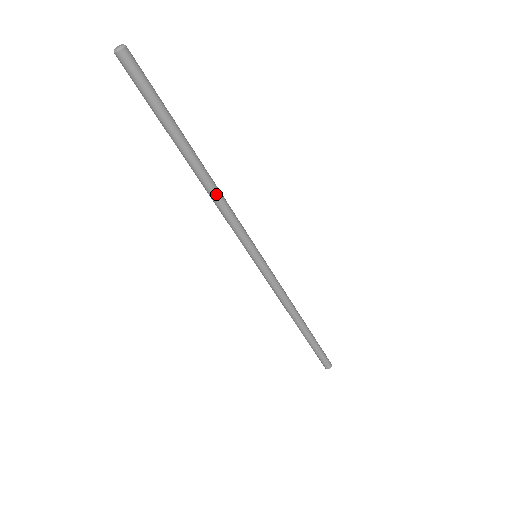
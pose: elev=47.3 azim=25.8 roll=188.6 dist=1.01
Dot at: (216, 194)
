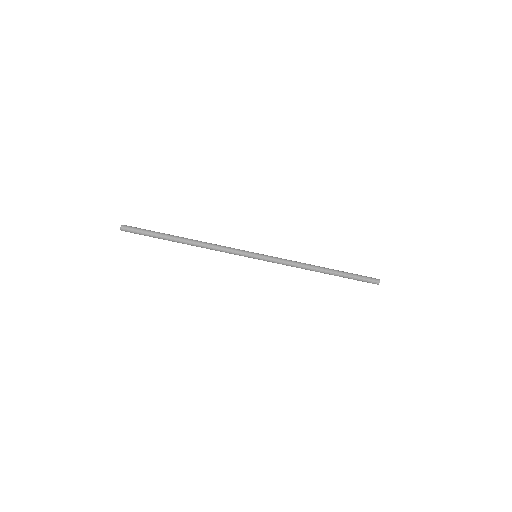
Dot at: (205, 246)
